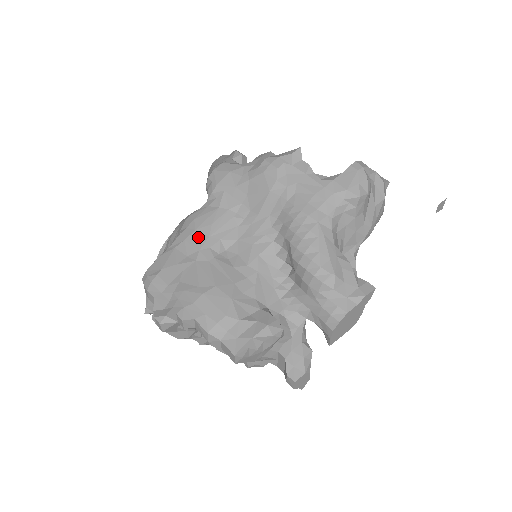
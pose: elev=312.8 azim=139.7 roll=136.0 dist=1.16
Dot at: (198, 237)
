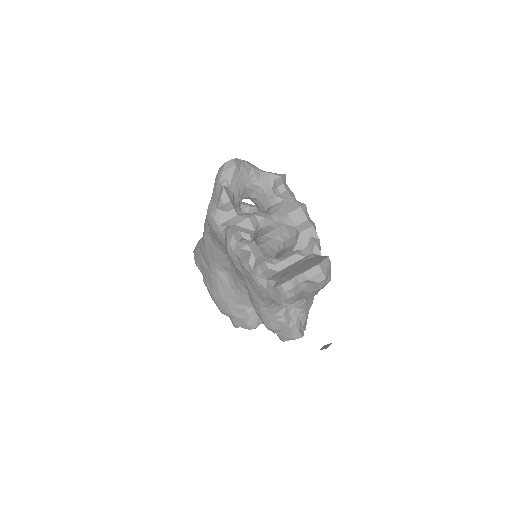
Dot at: (209, 259)
